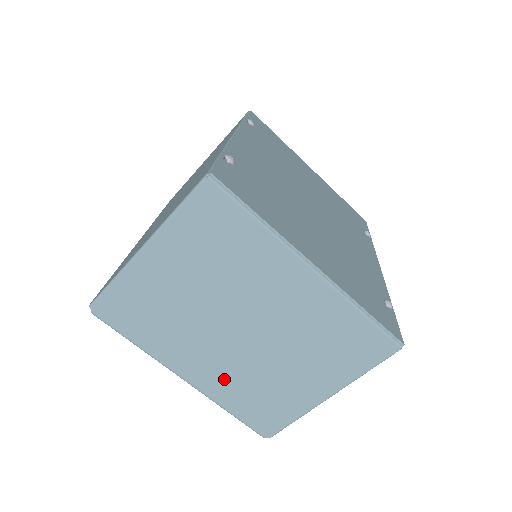
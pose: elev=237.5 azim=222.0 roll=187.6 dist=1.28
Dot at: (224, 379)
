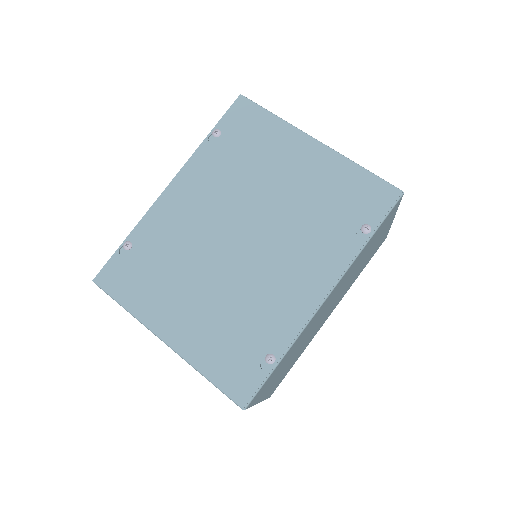
Dot at: occluded
